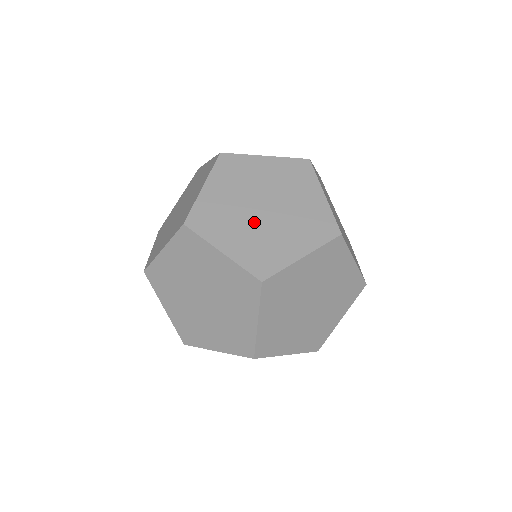
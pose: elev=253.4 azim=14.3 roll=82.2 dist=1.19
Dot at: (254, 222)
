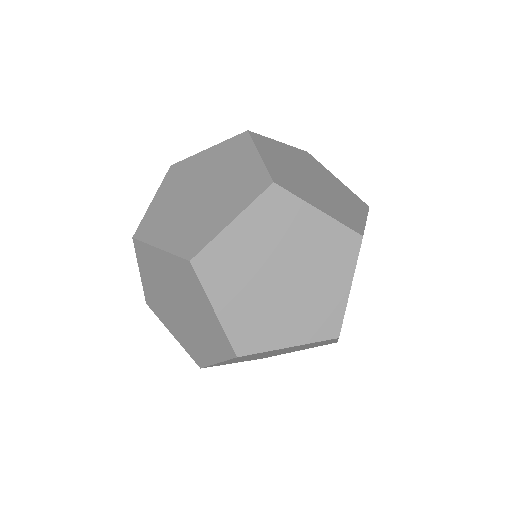
Dot at: (264, 290)
